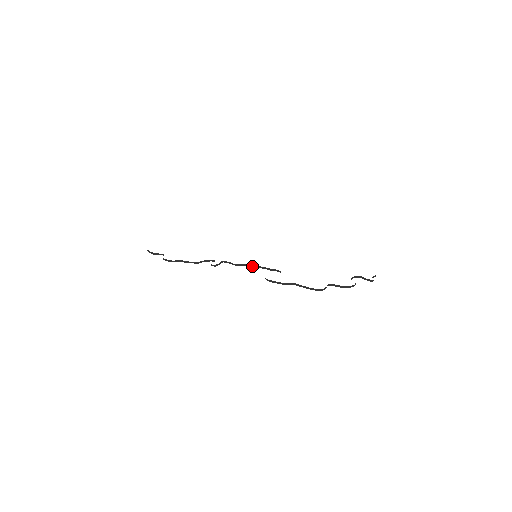
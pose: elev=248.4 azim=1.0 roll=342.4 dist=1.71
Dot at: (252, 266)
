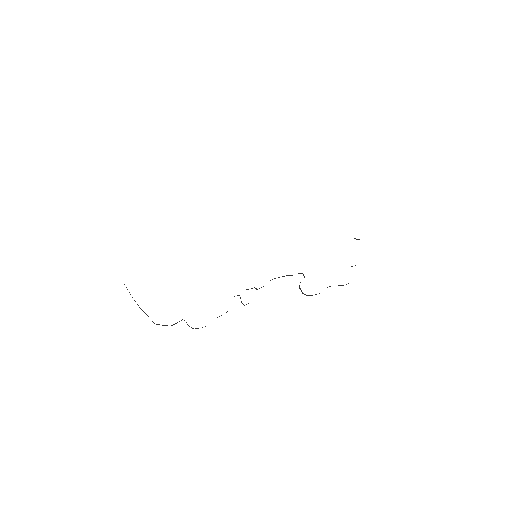
Dot at: occluded
